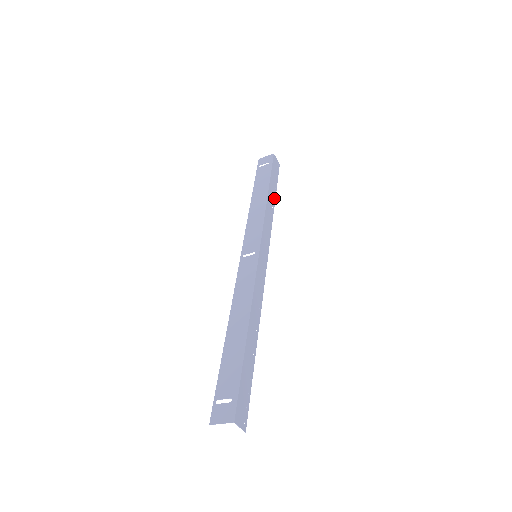
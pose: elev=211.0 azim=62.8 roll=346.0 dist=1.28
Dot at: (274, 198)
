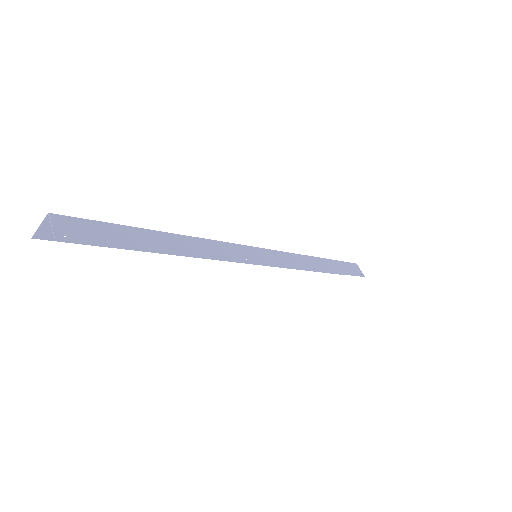
Dot at: (331, 271)
